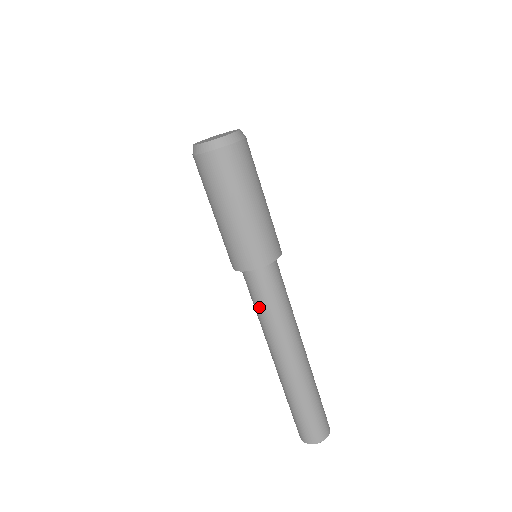
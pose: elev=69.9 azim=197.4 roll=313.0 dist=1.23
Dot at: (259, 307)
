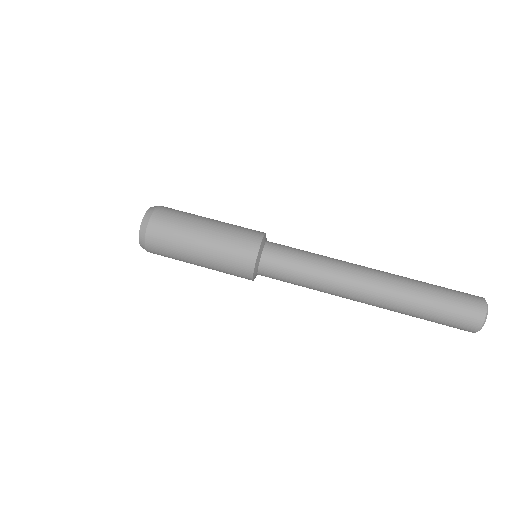
Dot at: (302, 265)
